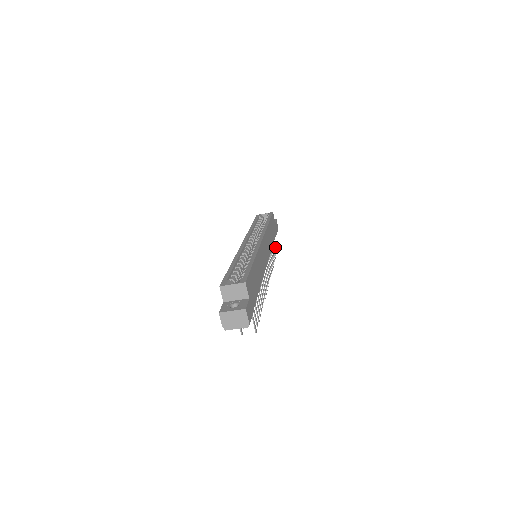
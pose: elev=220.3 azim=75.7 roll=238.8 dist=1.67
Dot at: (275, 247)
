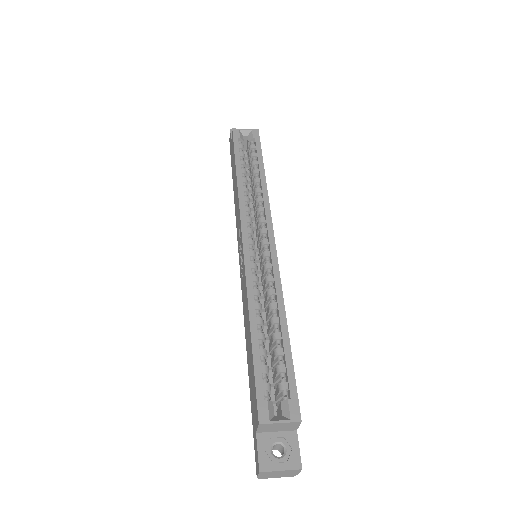
Dot at: occluded
